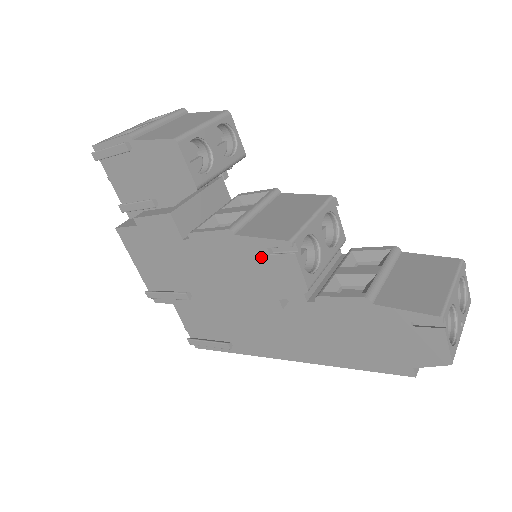
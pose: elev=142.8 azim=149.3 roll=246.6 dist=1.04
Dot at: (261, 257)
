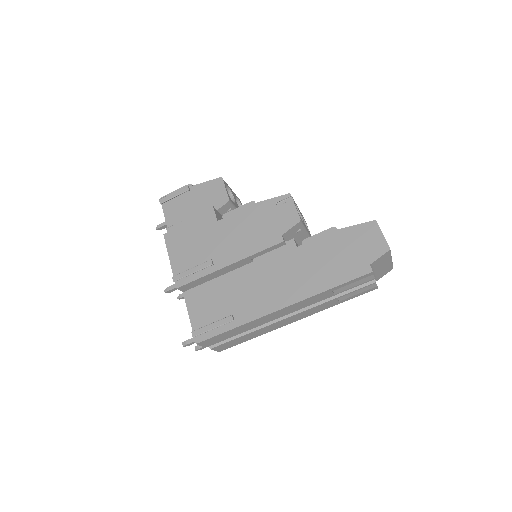
Dot at: (271, 210)
